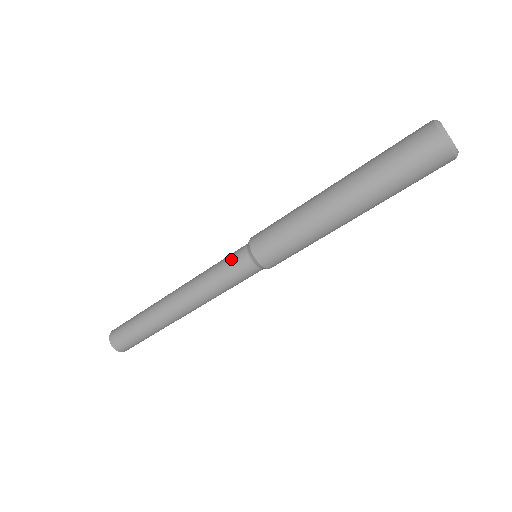
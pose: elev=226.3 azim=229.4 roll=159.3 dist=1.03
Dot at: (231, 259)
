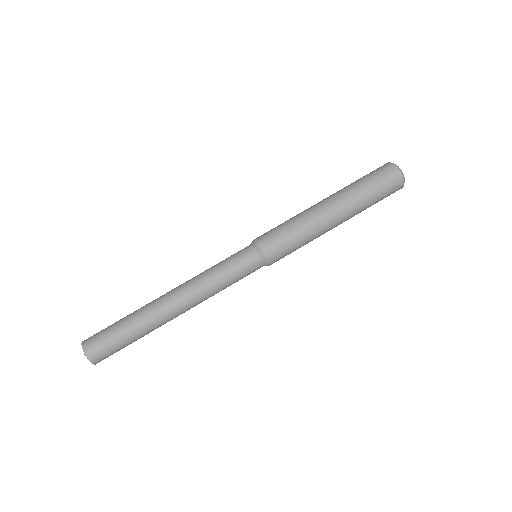
Dot at: (235, 253)
